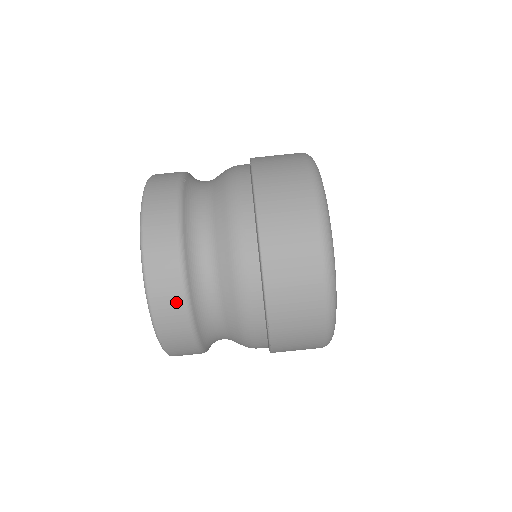
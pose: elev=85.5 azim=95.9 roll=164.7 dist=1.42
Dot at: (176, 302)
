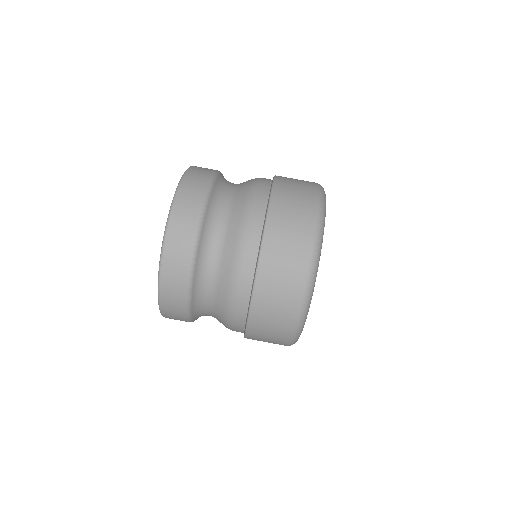
Dot at: (192, 217)
